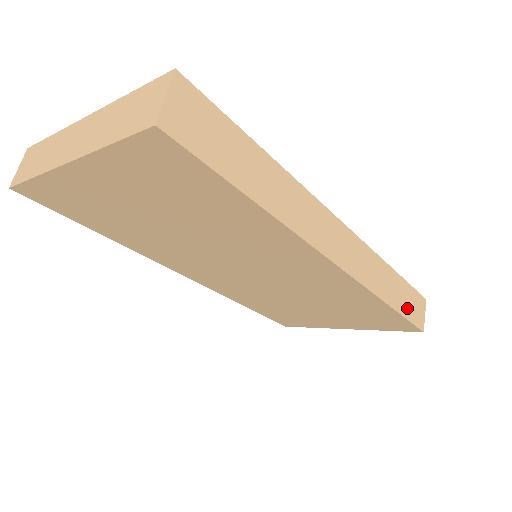
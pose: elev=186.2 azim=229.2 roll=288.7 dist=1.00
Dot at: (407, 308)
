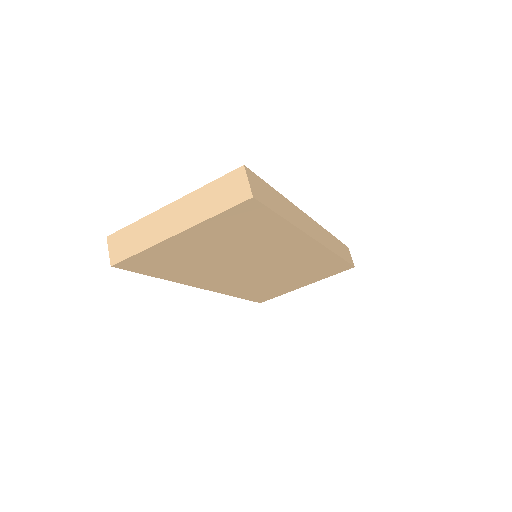
Dot at: (345, 255)
